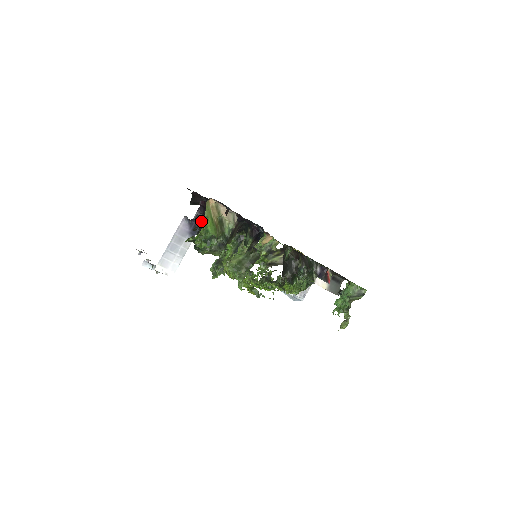
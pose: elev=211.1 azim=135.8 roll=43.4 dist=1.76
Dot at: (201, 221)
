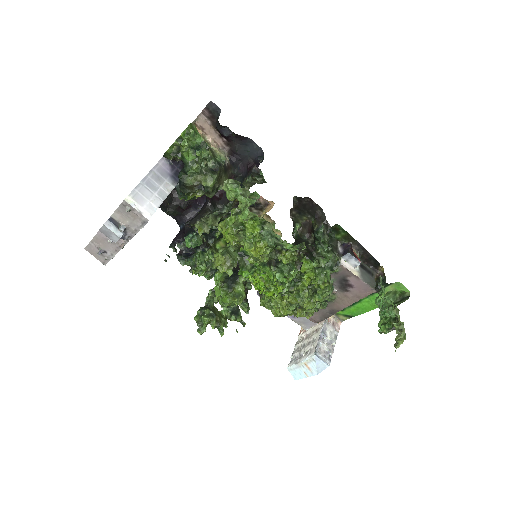
Dot at: (180, 251)
